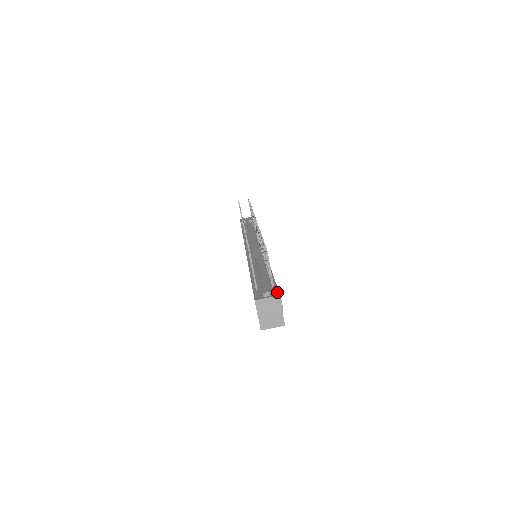
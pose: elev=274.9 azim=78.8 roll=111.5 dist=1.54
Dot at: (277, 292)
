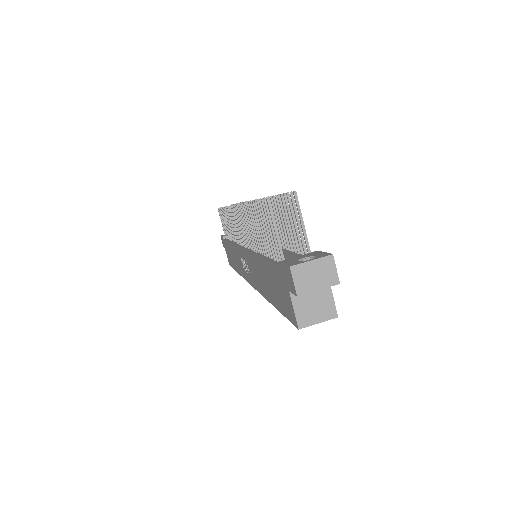
Dot at: (324, 253)
